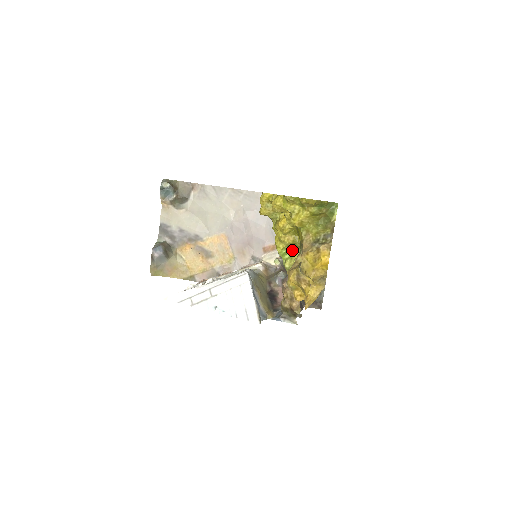
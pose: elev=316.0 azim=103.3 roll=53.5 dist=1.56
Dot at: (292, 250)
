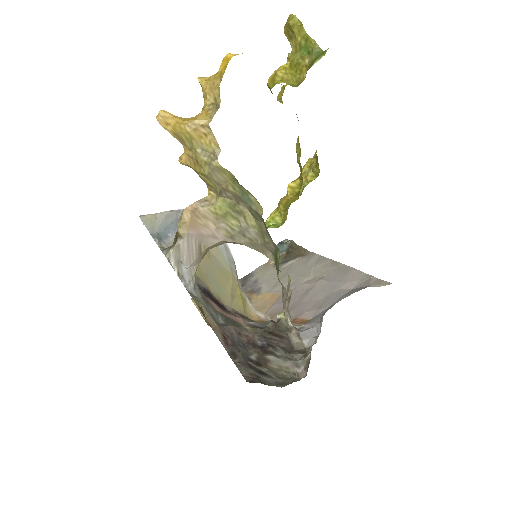
Dot at: (281, 225)
